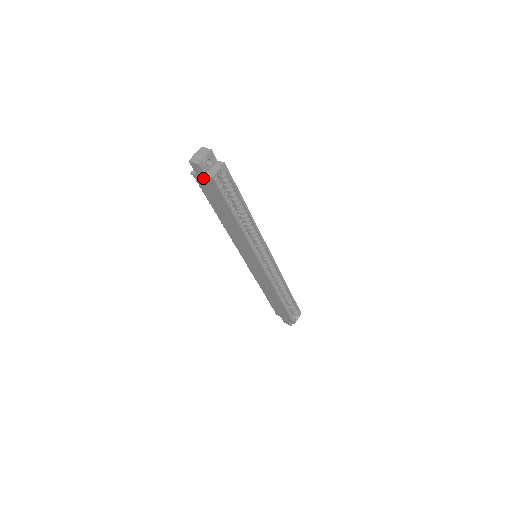
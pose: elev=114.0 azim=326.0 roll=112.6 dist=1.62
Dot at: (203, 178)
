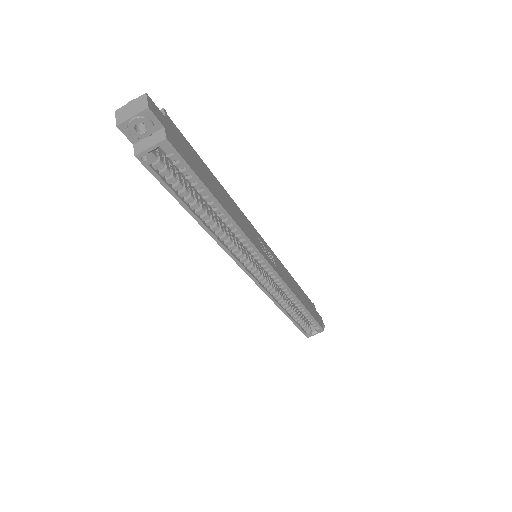
Dot at: occluded
